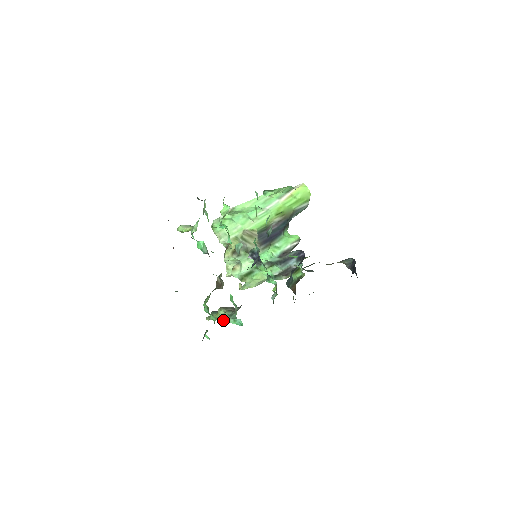
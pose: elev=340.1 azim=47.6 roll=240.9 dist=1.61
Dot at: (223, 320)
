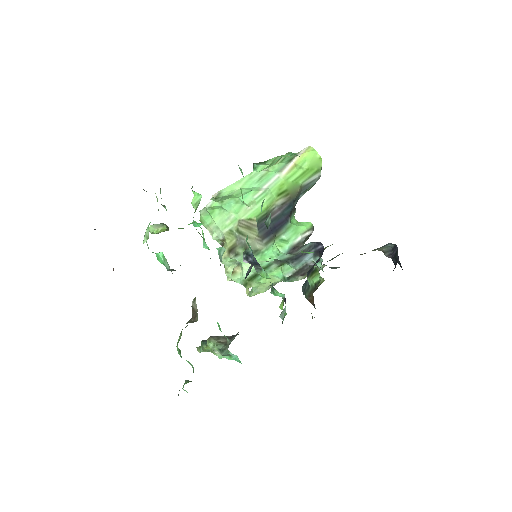
Dot at: (216, 354)
